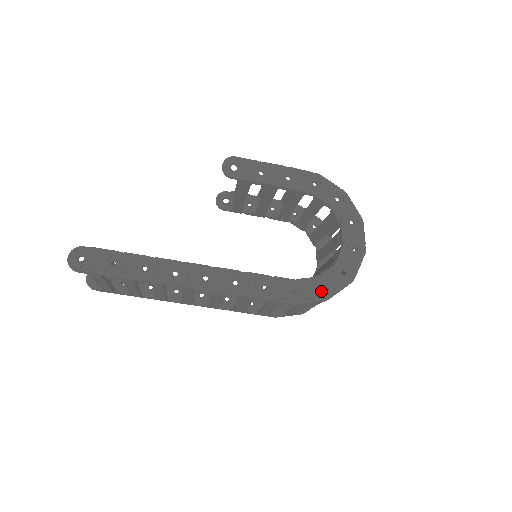
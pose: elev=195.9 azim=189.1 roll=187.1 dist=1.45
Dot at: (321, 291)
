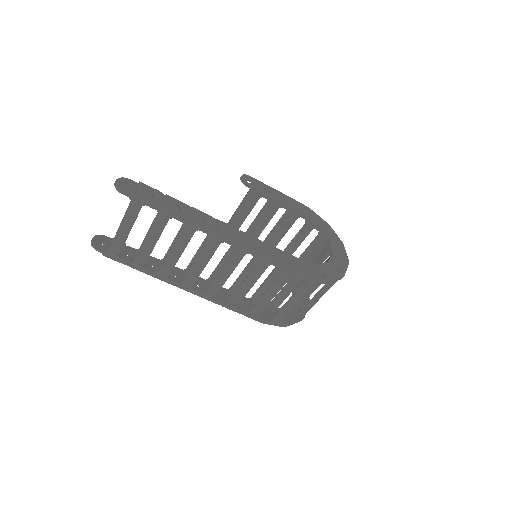
Dot at: (322, 274)
